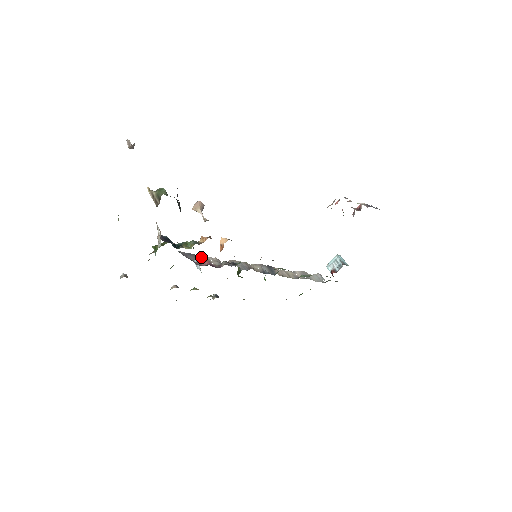
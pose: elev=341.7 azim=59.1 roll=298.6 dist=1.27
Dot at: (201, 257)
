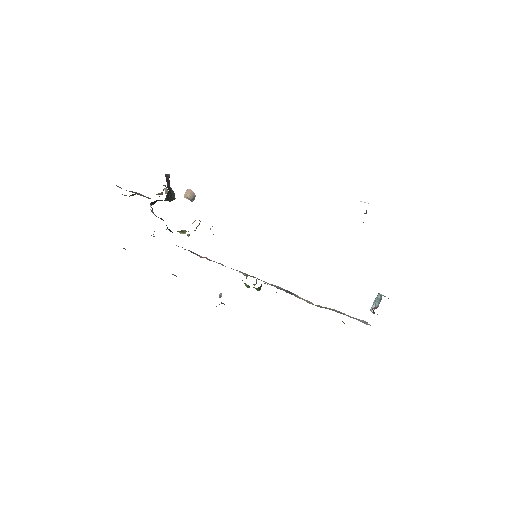
Dot at: occluded
